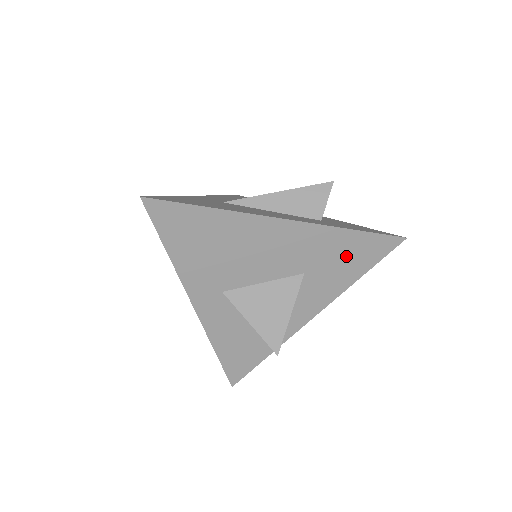
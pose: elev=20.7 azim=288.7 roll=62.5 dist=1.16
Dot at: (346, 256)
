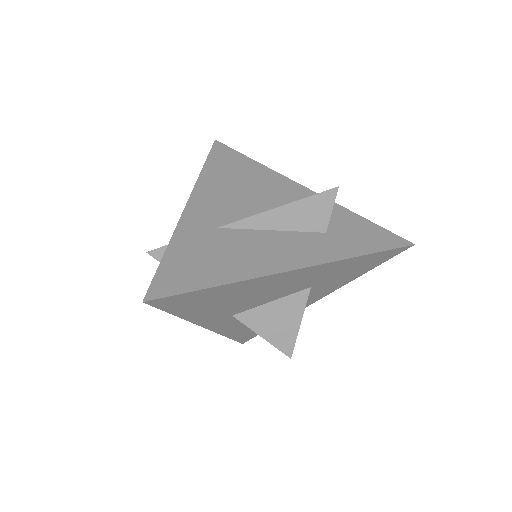
Dot at: (353, 269)
